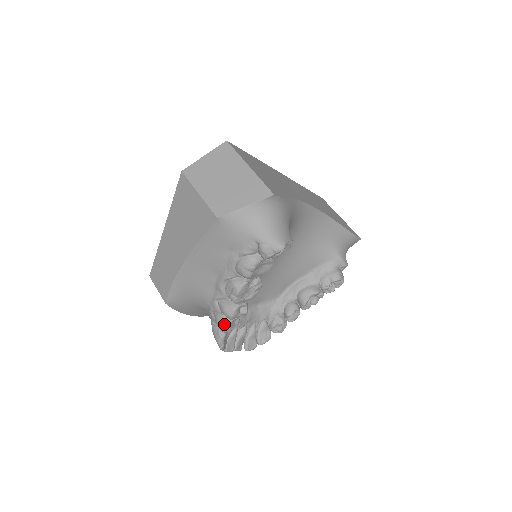
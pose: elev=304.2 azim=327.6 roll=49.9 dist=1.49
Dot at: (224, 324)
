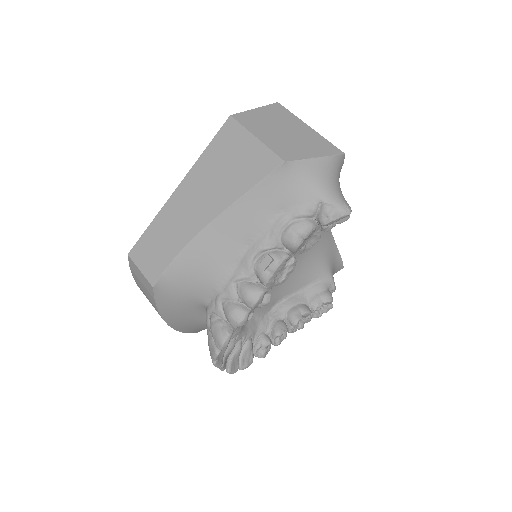
Dot at: (241, 313)
